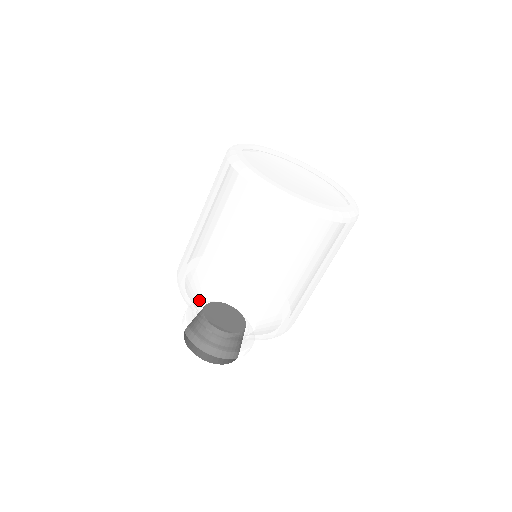
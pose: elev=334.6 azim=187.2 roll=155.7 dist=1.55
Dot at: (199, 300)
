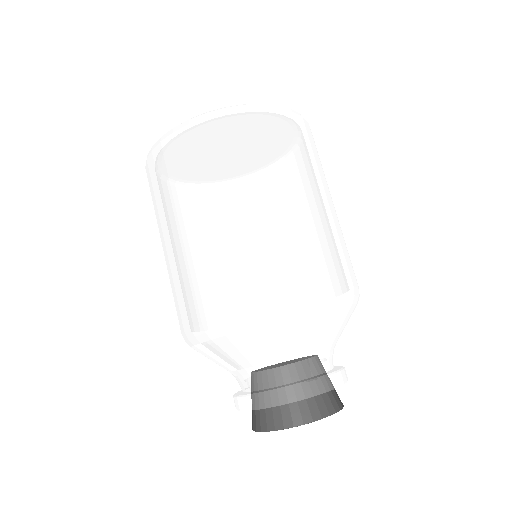
Dot at: occluded
